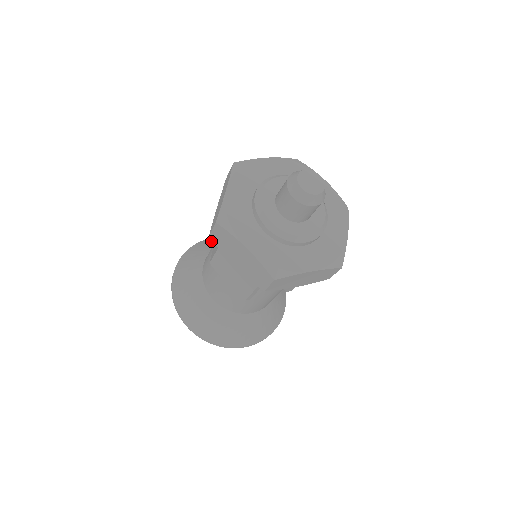
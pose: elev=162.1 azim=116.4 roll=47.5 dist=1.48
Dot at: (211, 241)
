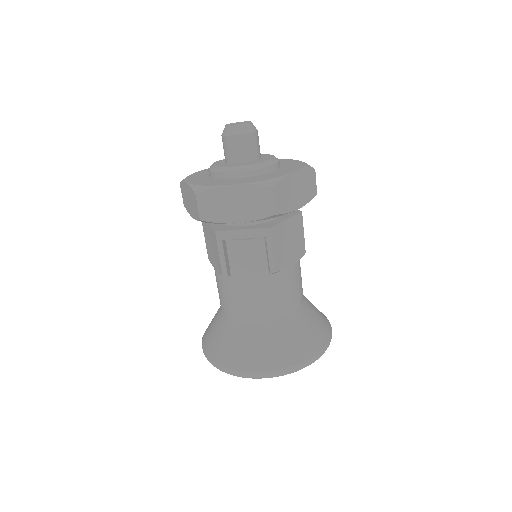
Dot at: occluded
